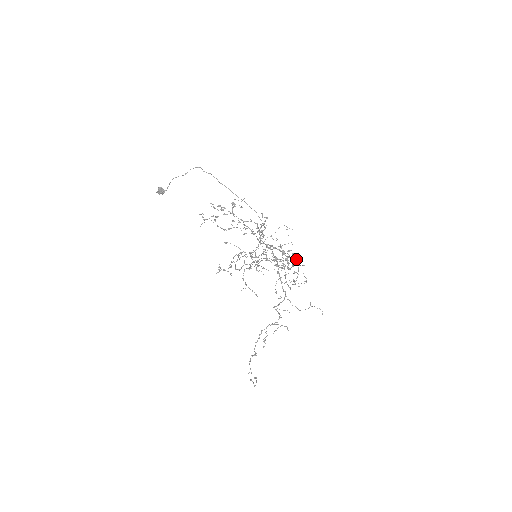
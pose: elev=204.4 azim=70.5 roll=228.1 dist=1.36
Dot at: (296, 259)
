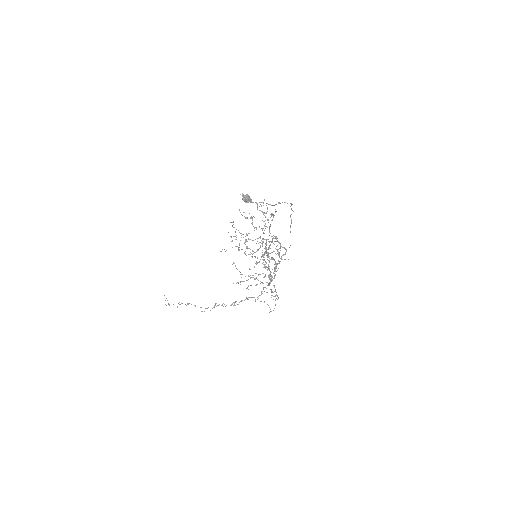
Dot at: occluded
